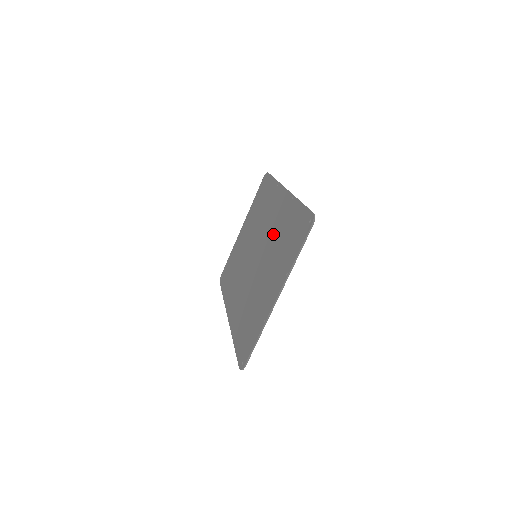
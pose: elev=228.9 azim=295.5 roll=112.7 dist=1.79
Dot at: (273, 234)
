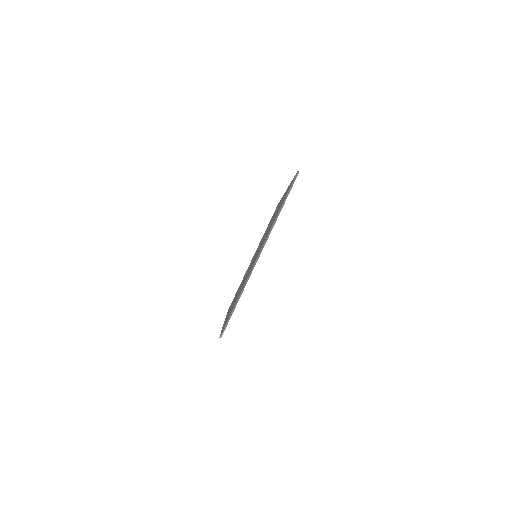
Dot at: occluded
